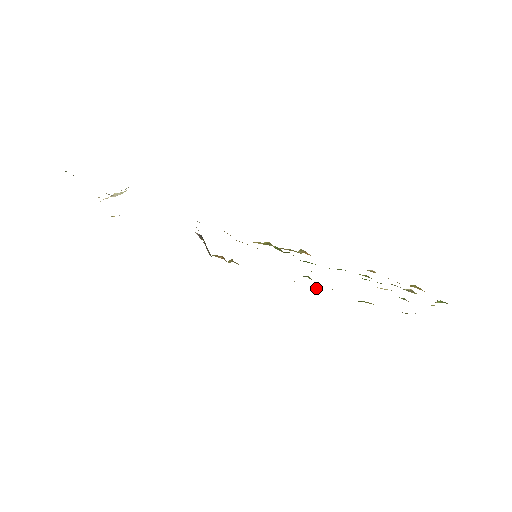
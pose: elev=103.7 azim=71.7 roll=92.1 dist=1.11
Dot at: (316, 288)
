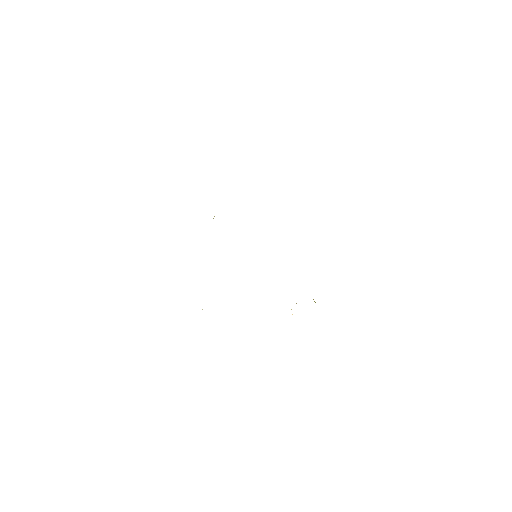
Dot at: occluded
